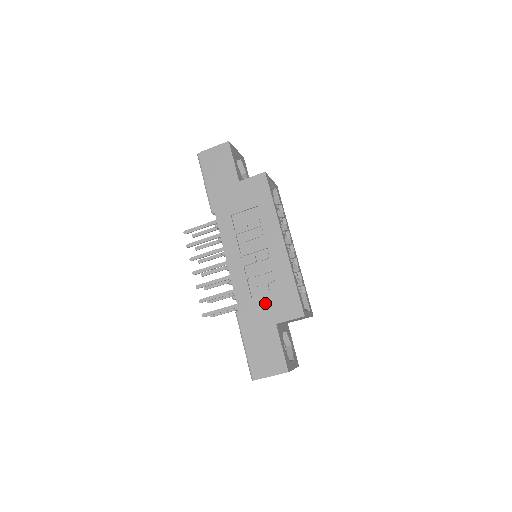
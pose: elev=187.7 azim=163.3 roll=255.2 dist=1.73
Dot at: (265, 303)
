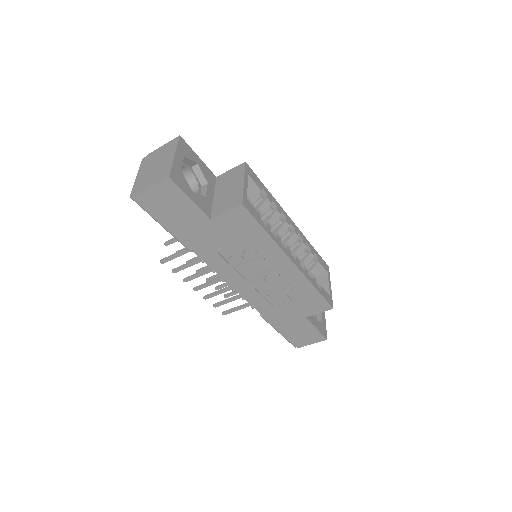
Dot at: (289, 308)
